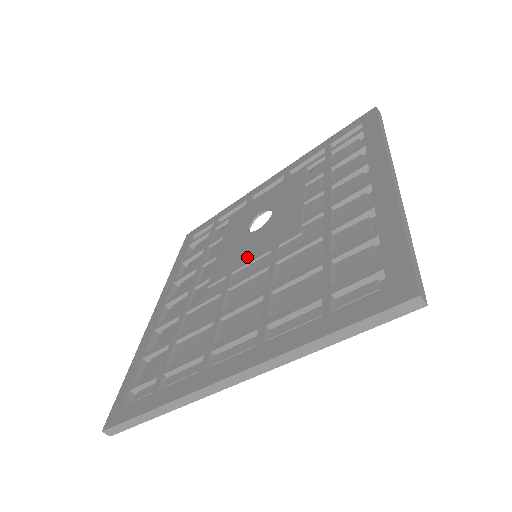
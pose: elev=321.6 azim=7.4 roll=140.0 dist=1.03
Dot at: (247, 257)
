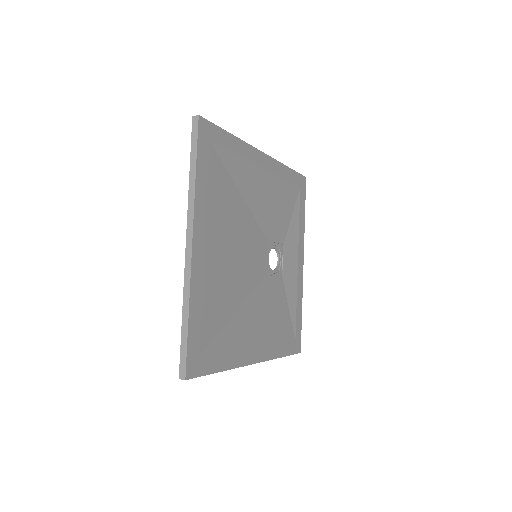
Dot at: occluded
